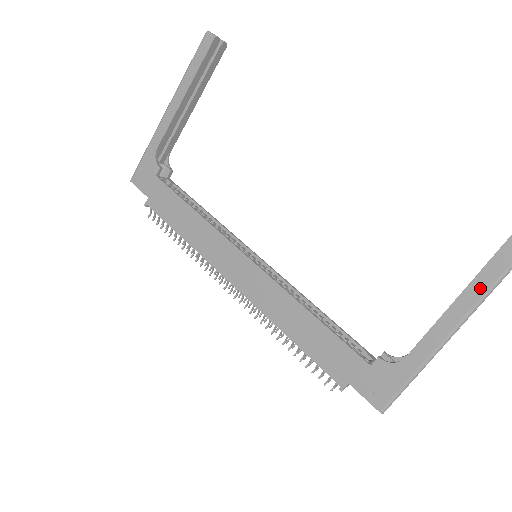
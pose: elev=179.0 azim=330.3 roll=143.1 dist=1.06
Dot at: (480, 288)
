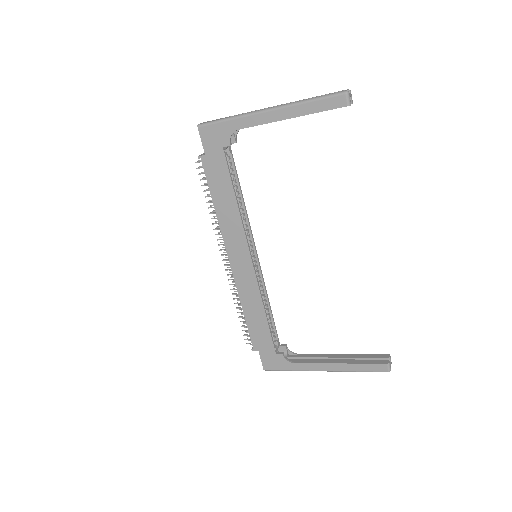
Dot at: (351, 368)
